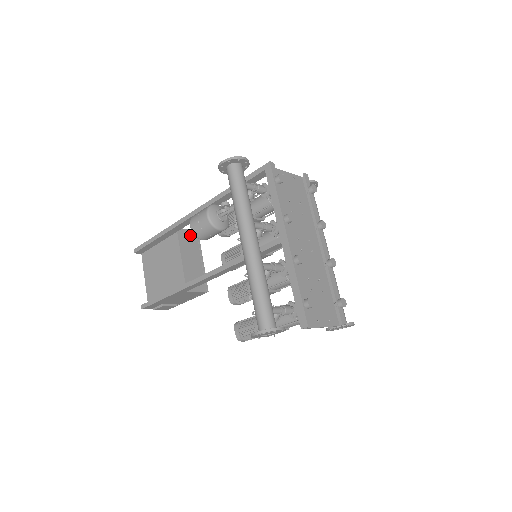
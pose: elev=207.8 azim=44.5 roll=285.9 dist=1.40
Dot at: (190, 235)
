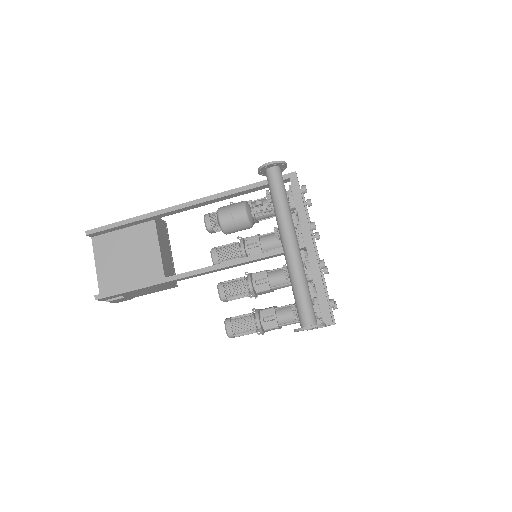
Dot at: (162, 225)
